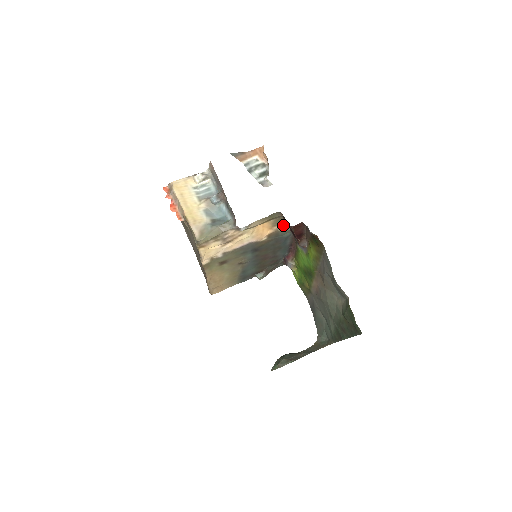
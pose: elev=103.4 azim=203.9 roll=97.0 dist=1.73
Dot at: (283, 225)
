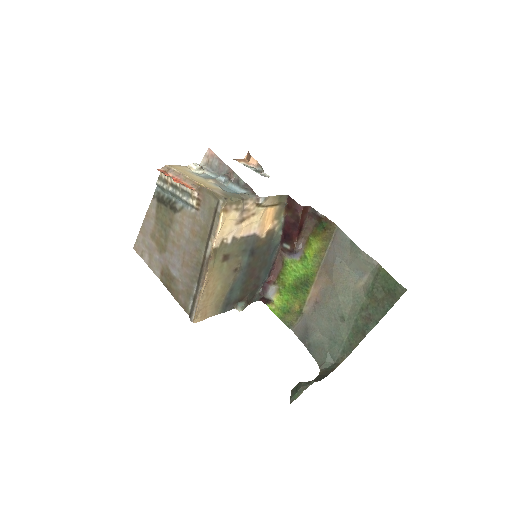
Dot at: (280, 223)
